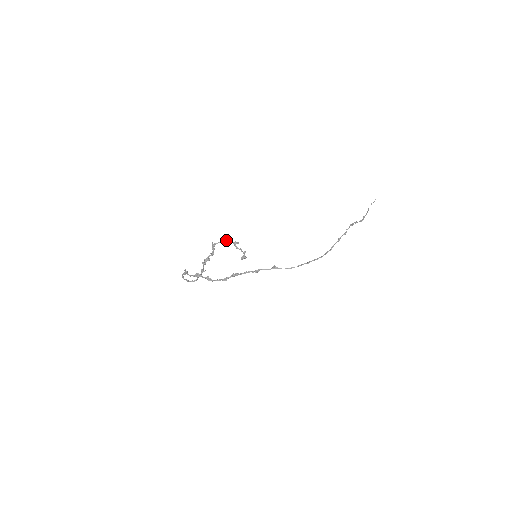
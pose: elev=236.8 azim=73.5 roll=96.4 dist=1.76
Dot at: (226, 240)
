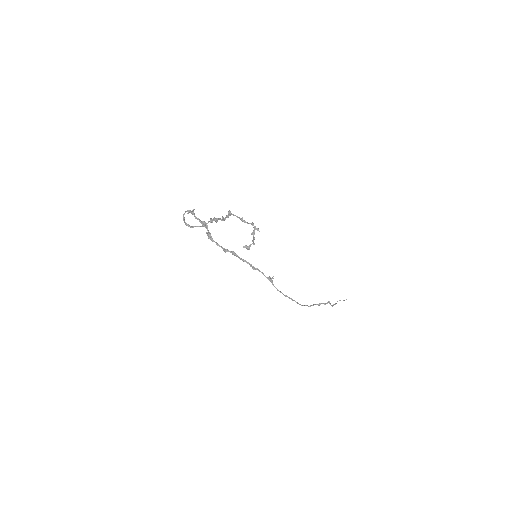
Dot at: occluded
